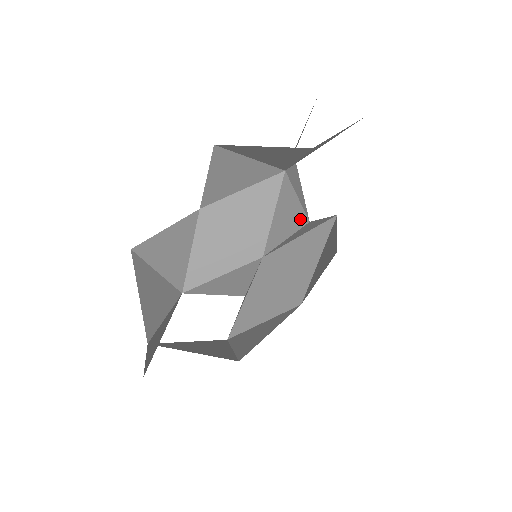
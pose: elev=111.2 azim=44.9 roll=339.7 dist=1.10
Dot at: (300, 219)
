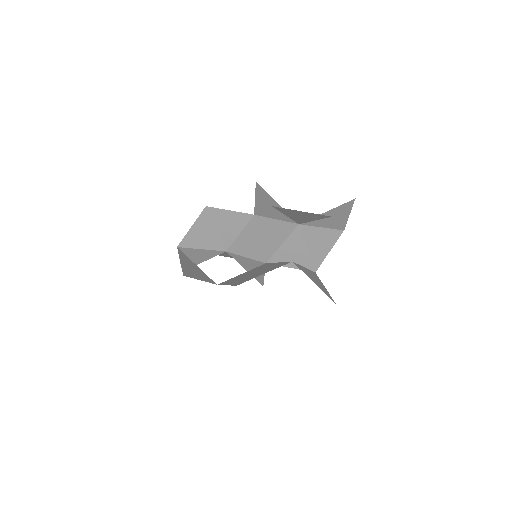
Dot at: (306, 264)
